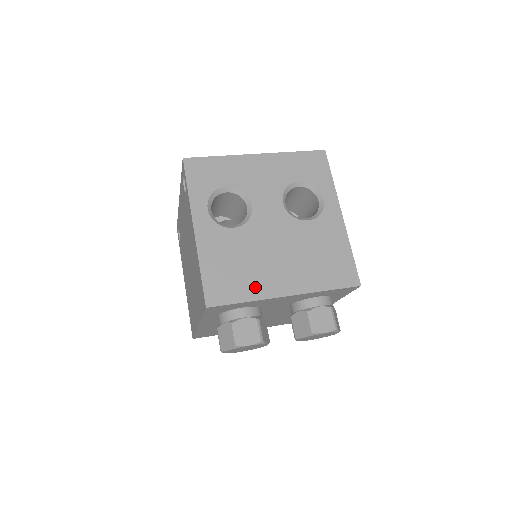
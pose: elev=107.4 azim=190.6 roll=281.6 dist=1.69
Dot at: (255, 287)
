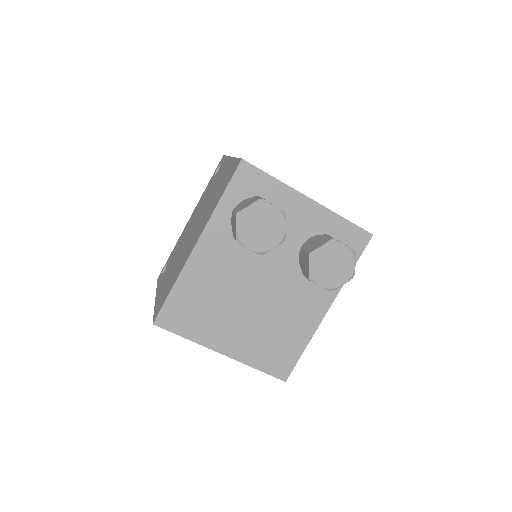
Dot at: occluded
